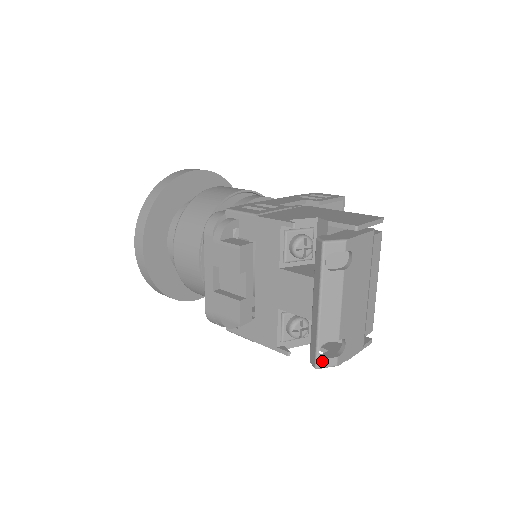
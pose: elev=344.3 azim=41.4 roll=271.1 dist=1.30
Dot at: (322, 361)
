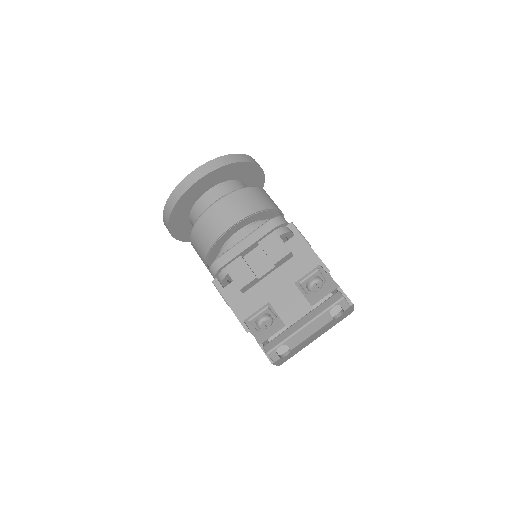
Dot at: (274, 353)
